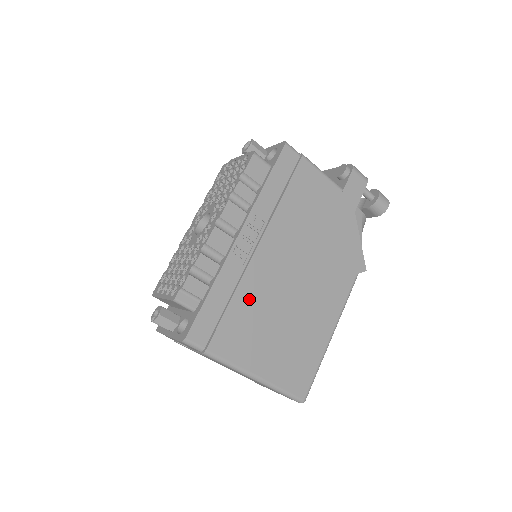
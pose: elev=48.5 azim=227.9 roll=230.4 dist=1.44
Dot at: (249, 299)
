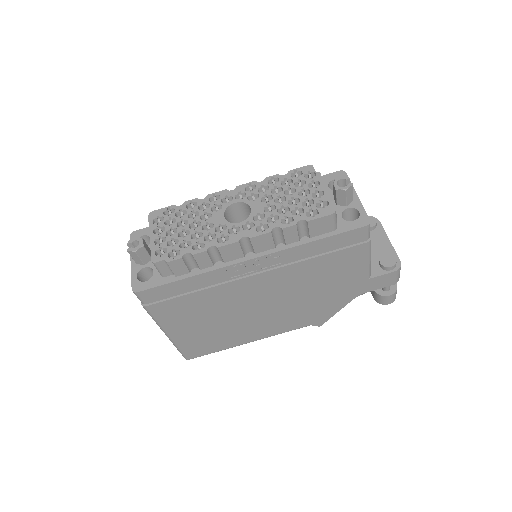
Dot at: (212, 298)
